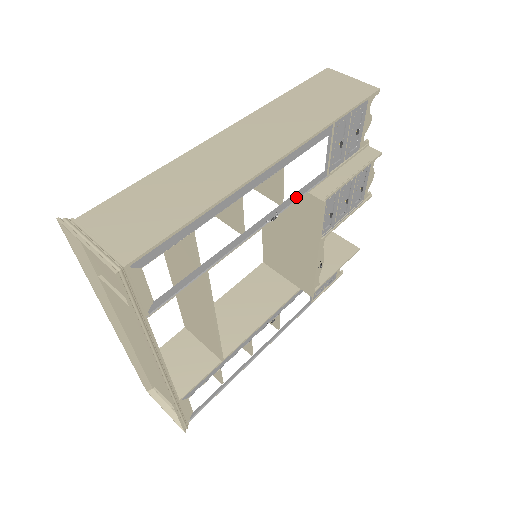
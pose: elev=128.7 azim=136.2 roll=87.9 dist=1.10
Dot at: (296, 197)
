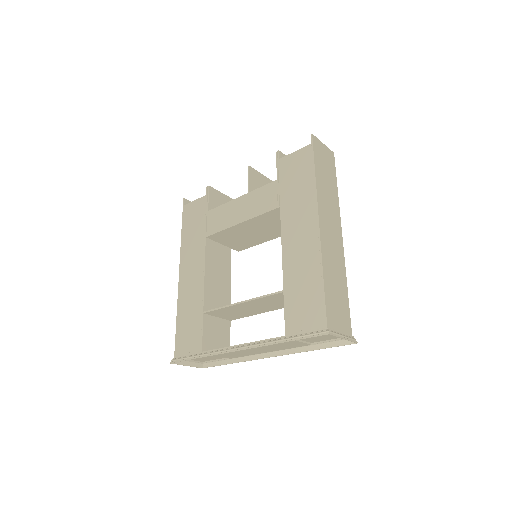
Dot at: occluded
